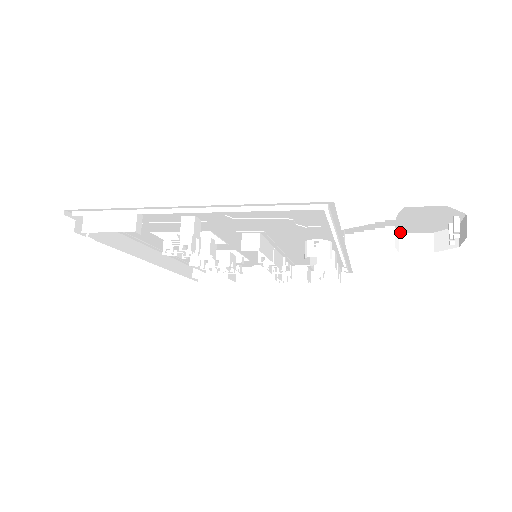
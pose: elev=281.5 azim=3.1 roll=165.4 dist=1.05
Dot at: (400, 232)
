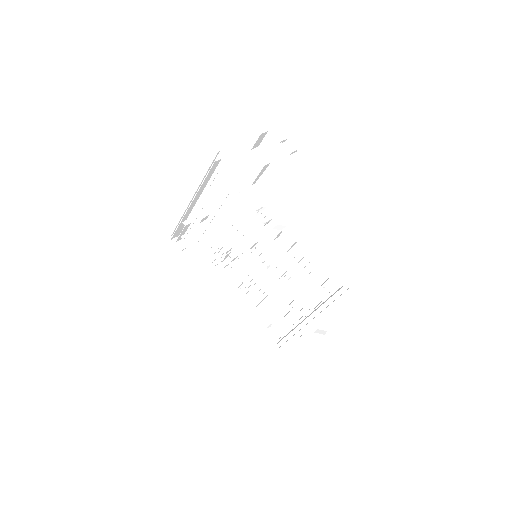
Dot at: (295, 181)
